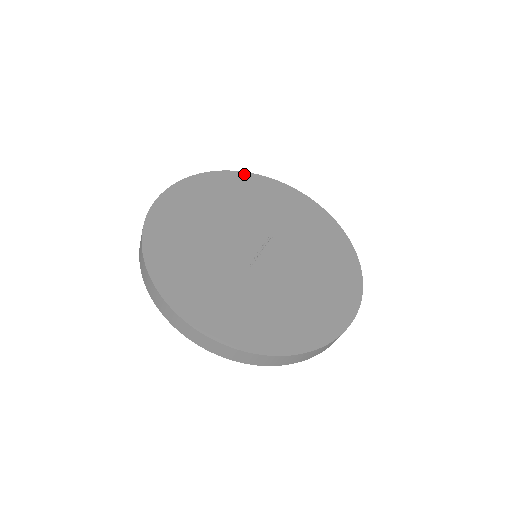
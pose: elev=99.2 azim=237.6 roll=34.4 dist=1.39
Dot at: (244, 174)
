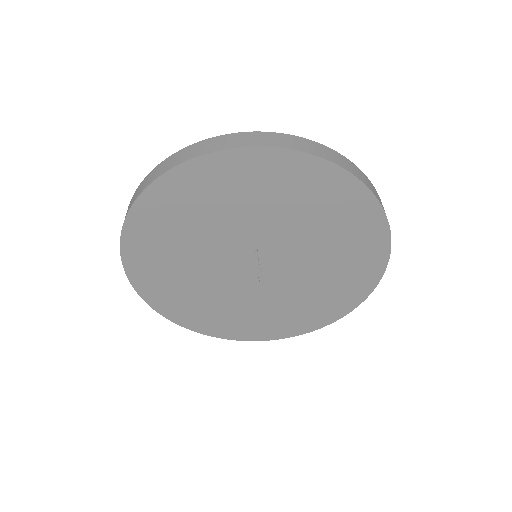
Dot at: (152, 190)
